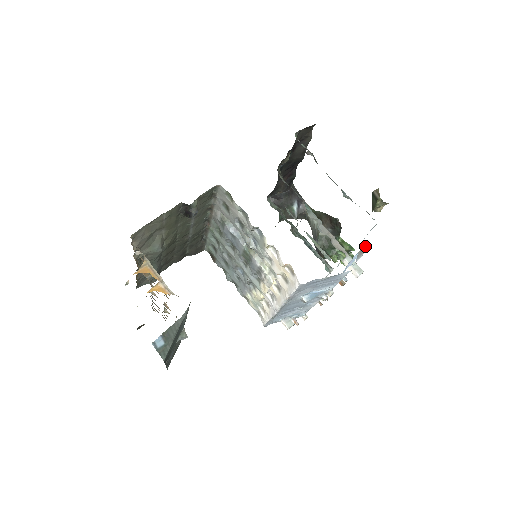
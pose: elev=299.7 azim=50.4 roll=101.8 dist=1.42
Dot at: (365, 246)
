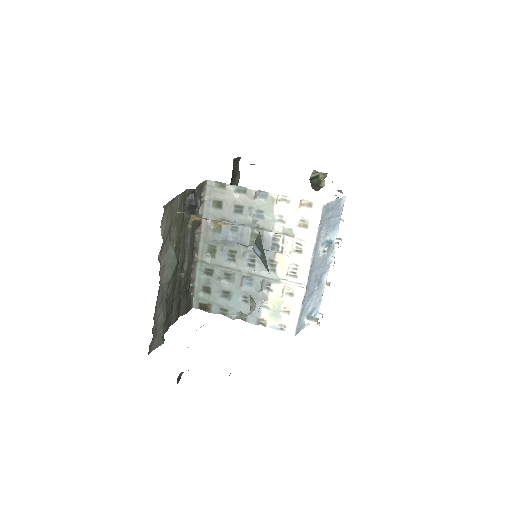
Dot at: (338, 190)
